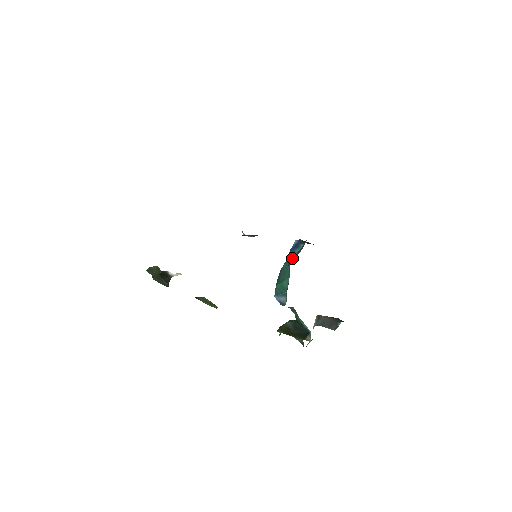
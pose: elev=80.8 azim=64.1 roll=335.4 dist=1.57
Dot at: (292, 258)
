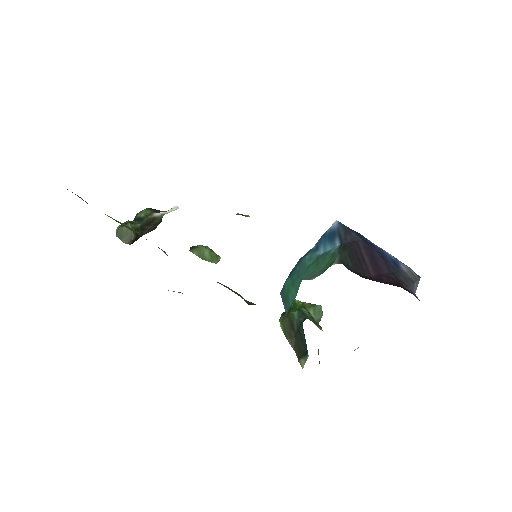
Dot at: (316, 257)
